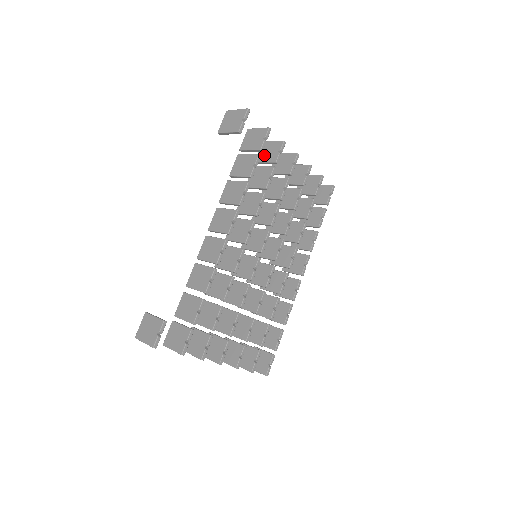
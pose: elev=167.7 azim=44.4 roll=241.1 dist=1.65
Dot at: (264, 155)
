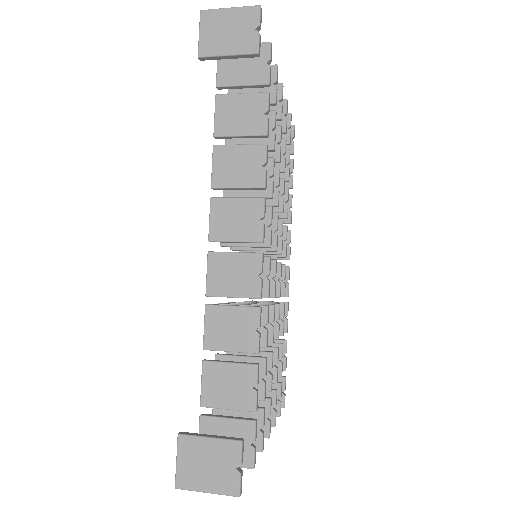
Dot at: (244, 91)
